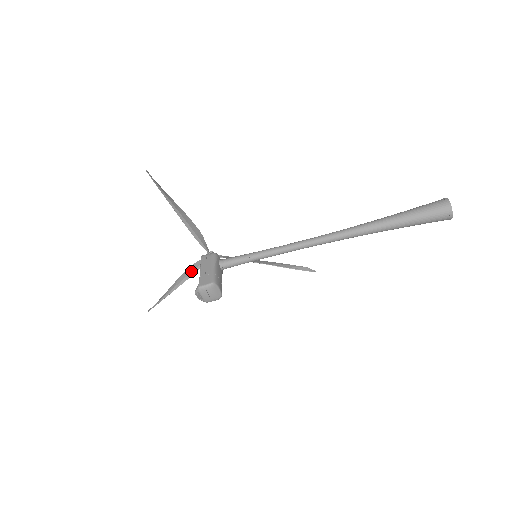
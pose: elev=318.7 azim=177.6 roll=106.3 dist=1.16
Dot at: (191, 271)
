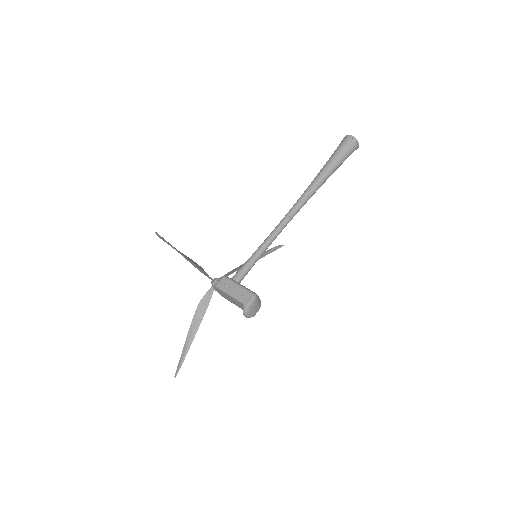
Dot at: (202, 309)
